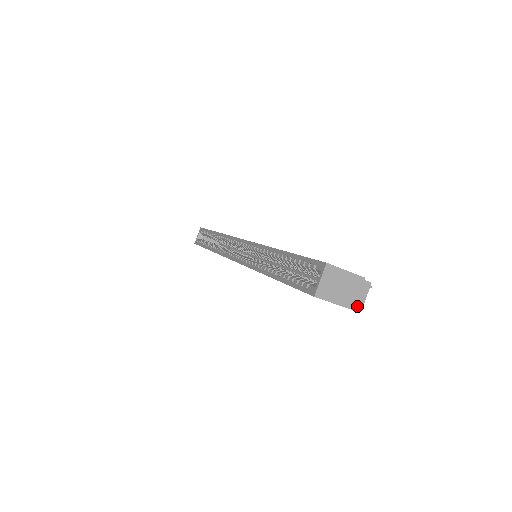
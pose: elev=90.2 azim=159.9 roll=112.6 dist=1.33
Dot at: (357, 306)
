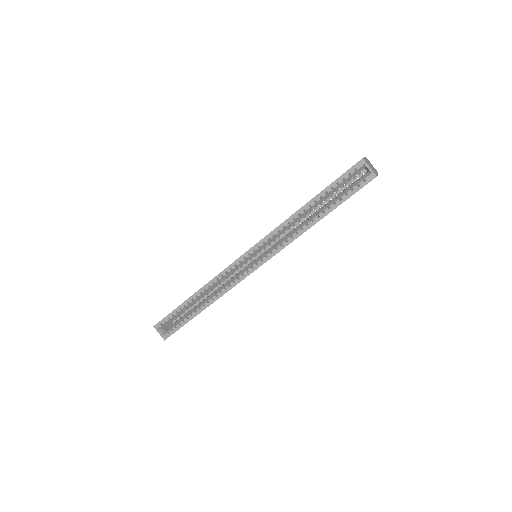
Dot at: (376, 171)
